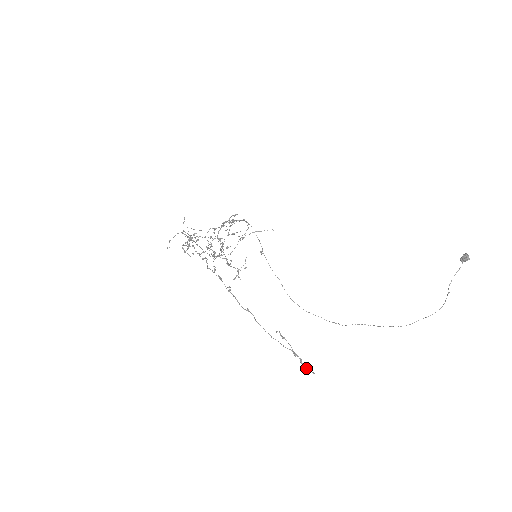
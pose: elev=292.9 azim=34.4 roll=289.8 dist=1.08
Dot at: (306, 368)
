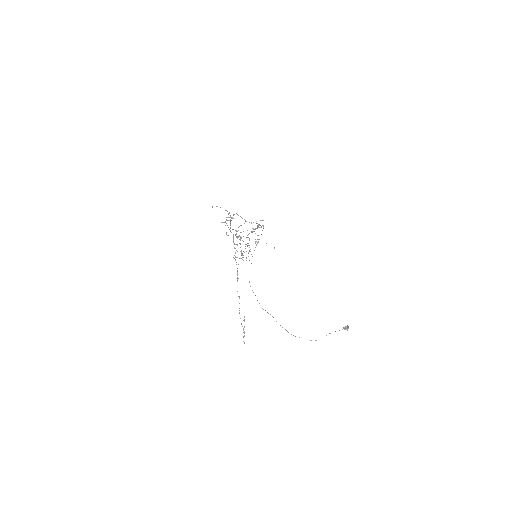
Dot at: occluded
